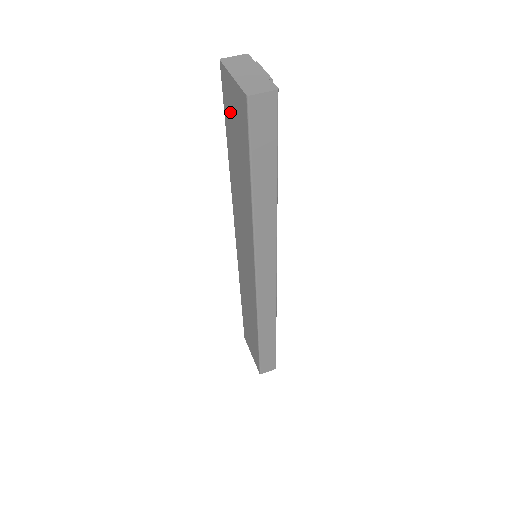
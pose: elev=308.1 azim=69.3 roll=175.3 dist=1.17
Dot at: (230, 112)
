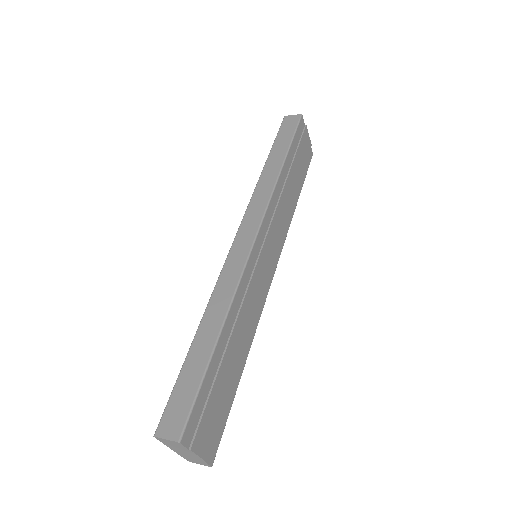
Dot at: occluded
